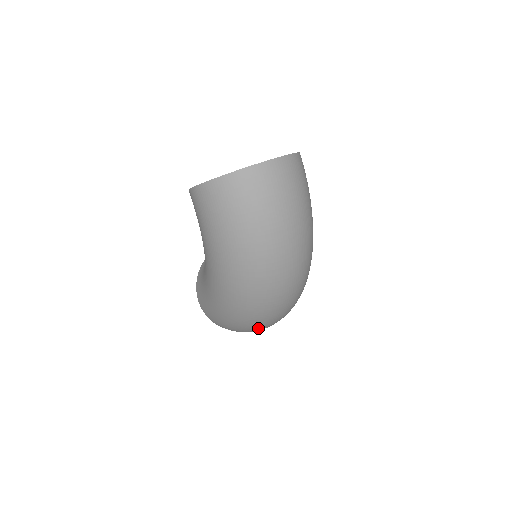
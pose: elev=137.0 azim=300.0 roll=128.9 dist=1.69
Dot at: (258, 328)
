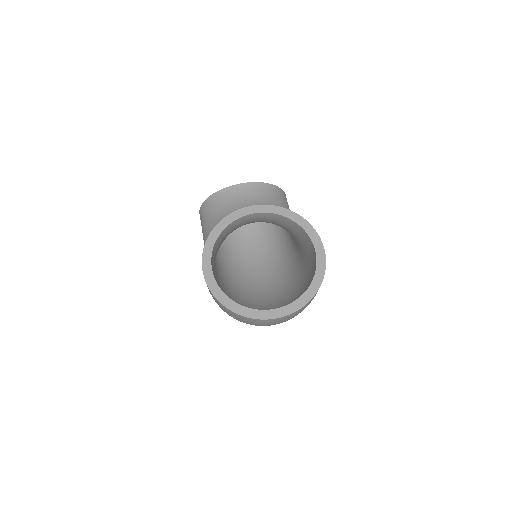
Dot at: occluded
